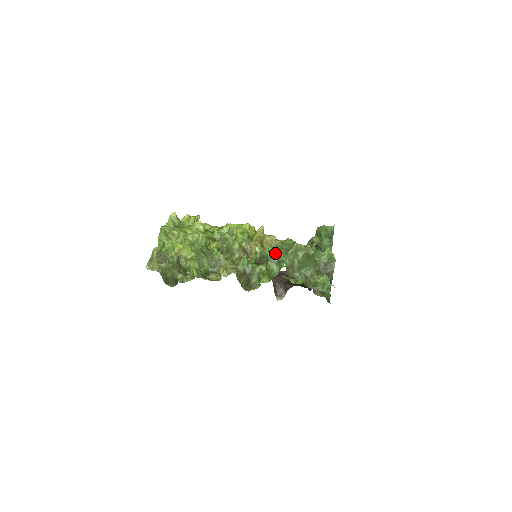
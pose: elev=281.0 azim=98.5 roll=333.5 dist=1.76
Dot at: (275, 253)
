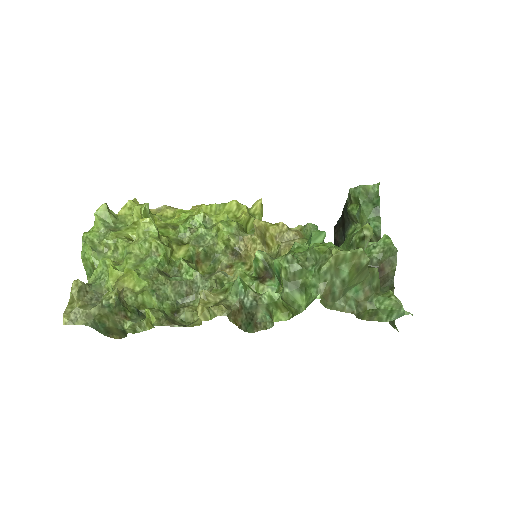
Dot at: (295, 271)
